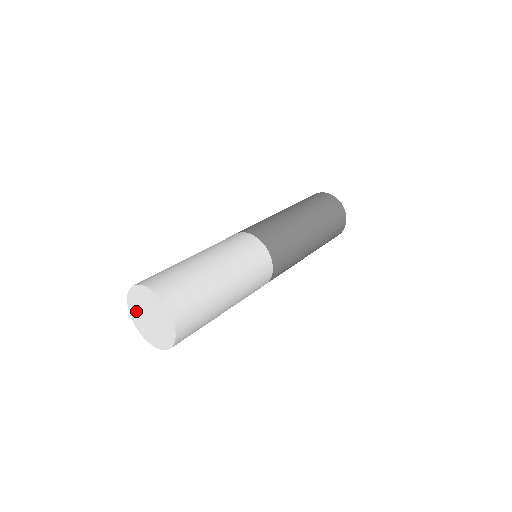
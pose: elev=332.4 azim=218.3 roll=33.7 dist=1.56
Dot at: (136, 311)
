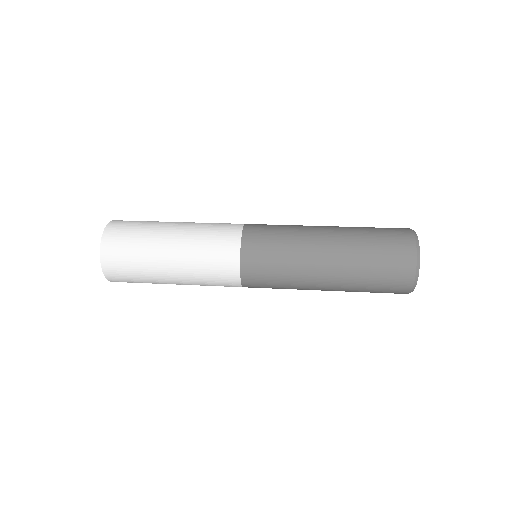
Dot at: occluded
